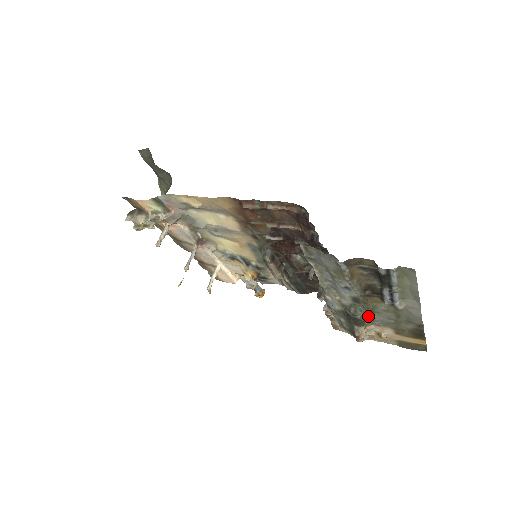
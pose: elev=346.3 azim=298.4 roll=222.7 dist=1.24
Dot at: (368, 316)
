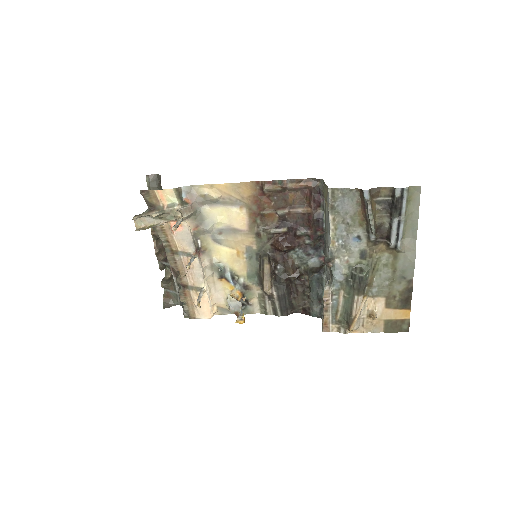
Dot at: (370, 277)
